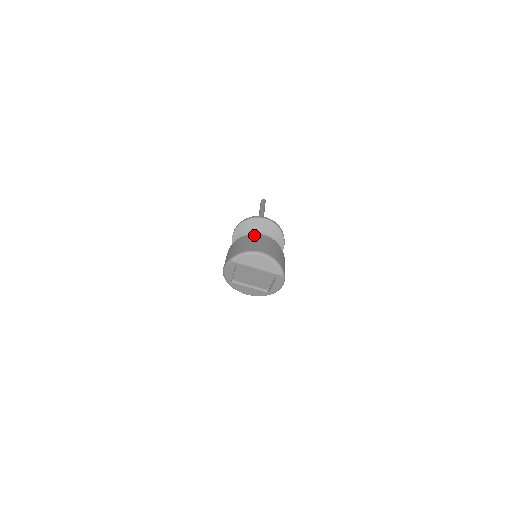
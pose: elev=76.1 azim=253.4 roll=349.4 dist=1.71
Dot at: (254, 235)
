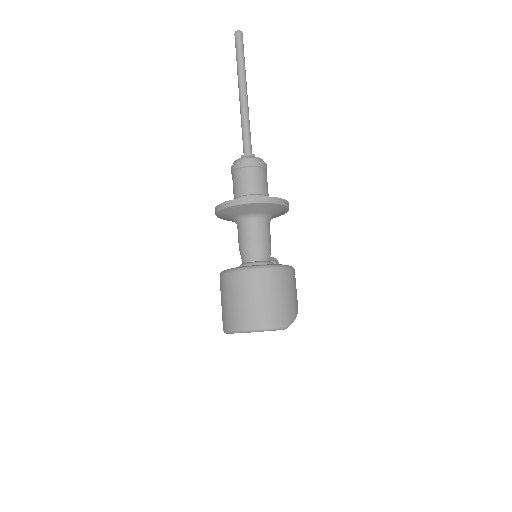
Dot at: (232, 278)
